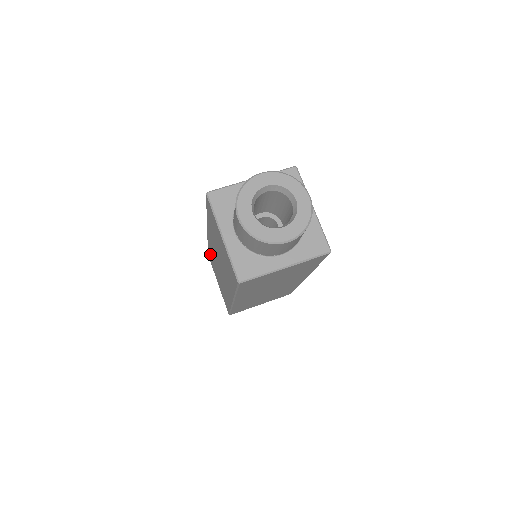
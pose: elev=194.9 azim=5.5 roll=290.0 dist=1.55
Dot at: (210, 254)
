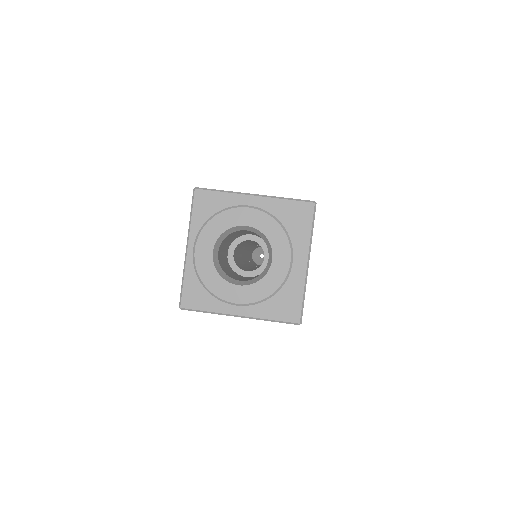
Dot at: occluded
